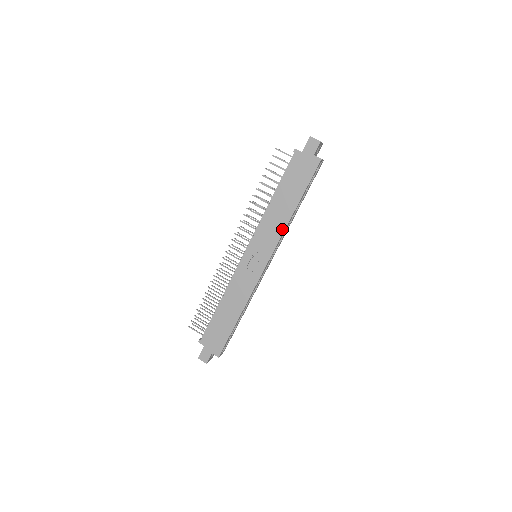
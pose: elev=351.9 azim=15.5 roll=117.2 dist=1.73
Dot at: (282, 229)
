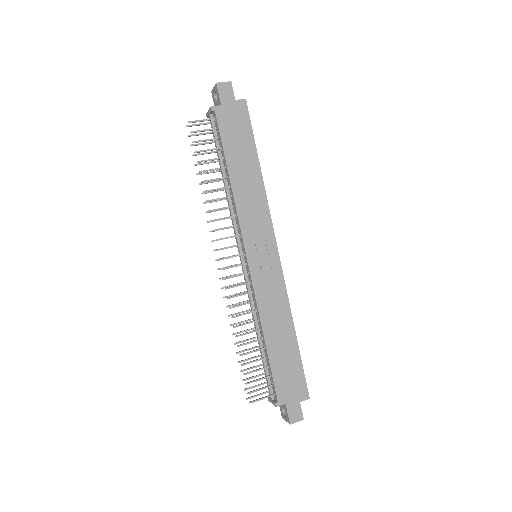
Dot at: (264, 201)
